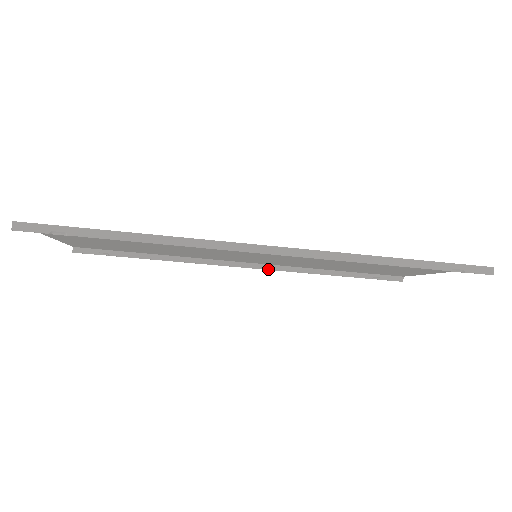
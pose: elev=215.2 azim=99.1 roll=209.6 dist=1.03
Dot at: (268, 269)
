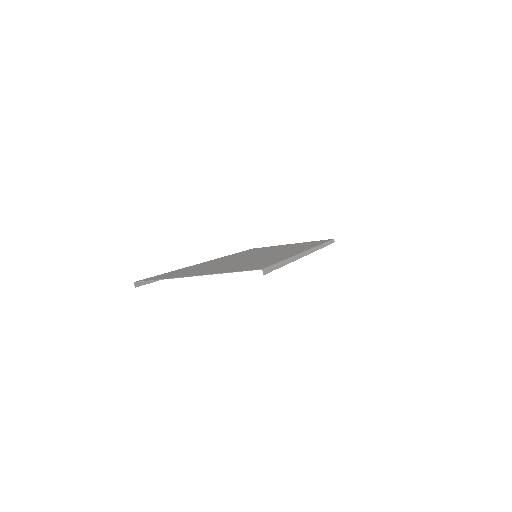
Dot at: occluded
